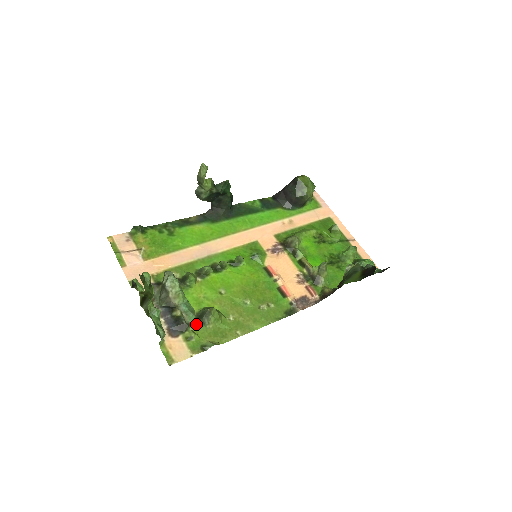
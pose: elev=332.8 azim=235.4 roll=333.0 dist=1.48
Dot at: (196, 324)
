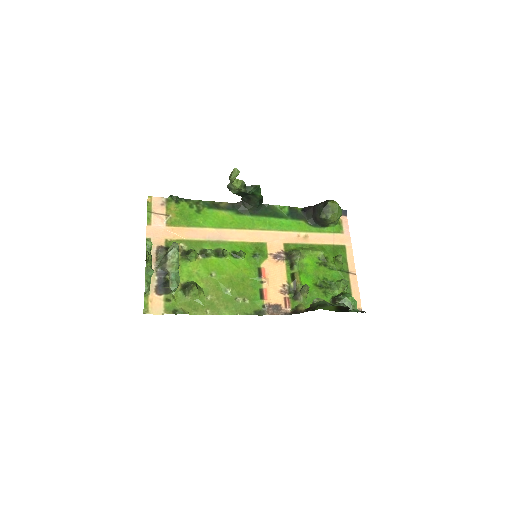
Dot at: (179, 291)
